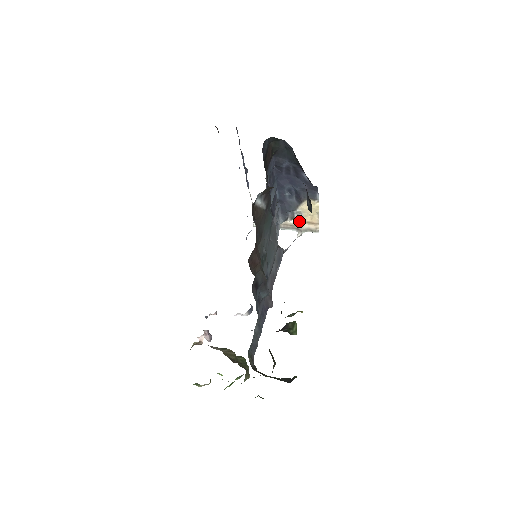
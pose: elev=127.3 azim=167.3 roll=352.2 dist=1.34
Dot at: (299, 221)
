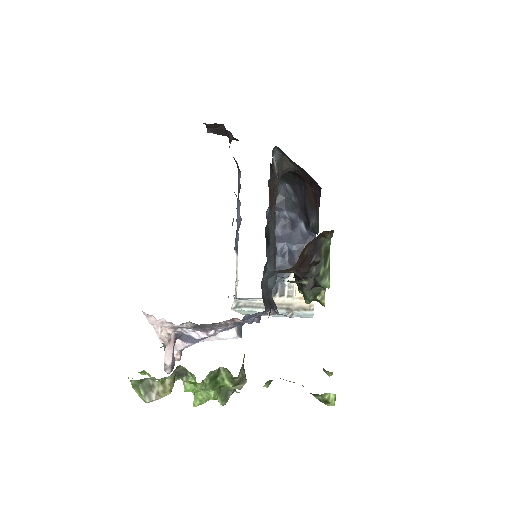
Dot at: (290, 298)
